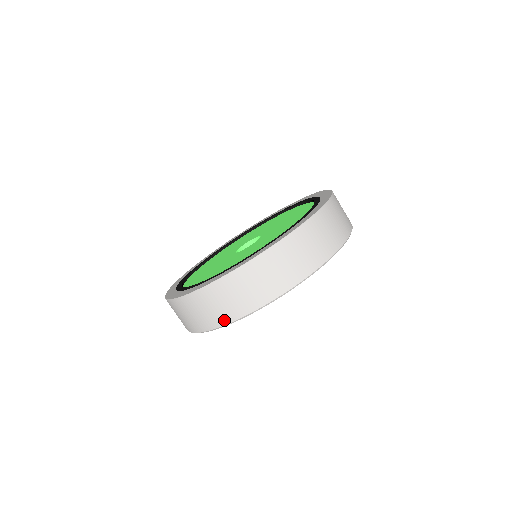
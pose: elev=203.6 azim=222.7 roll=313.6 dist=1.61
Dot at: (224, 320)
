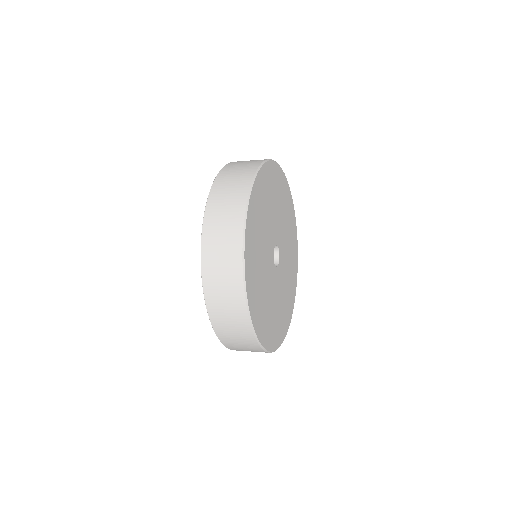
Dot at: occluded
